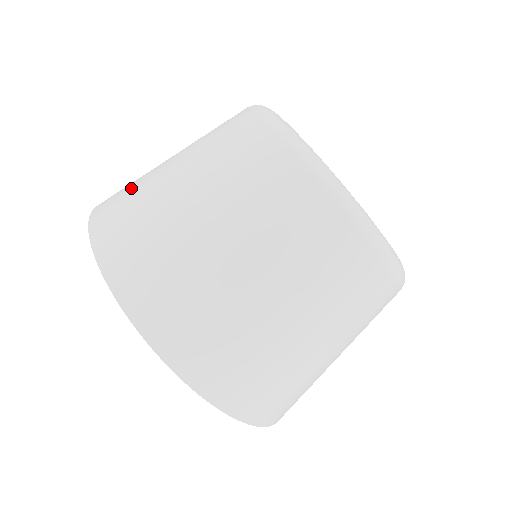
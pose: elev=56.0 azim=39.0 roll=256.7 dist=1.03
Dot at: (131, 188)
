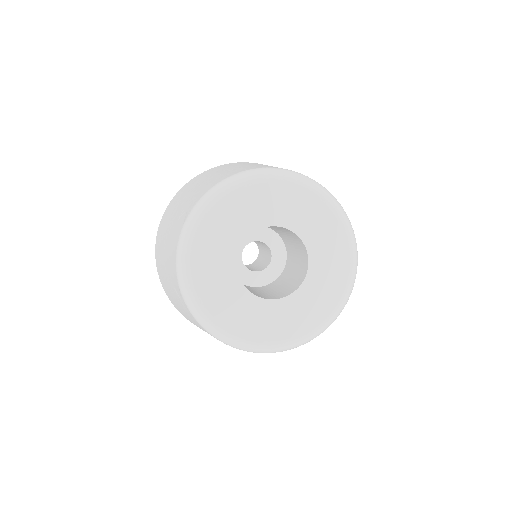
Dot at: (159, 255)
